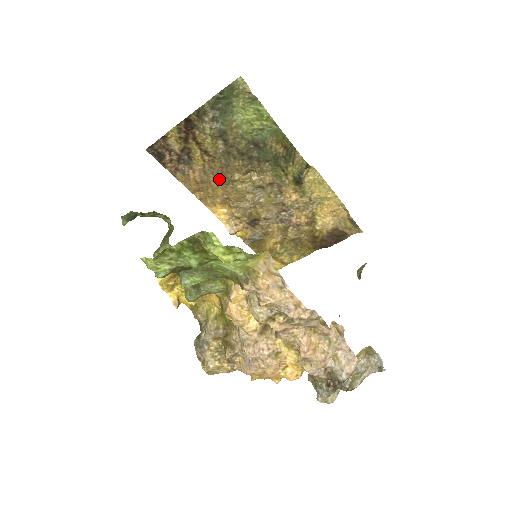
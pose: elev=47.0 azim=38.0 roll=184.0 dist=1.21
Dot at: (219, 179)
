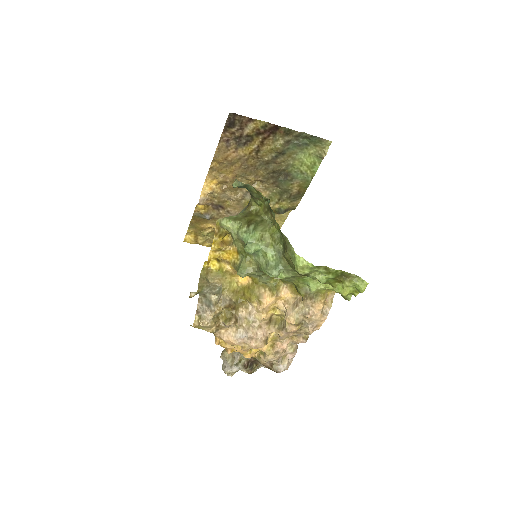
Dot at: (240, 169)
